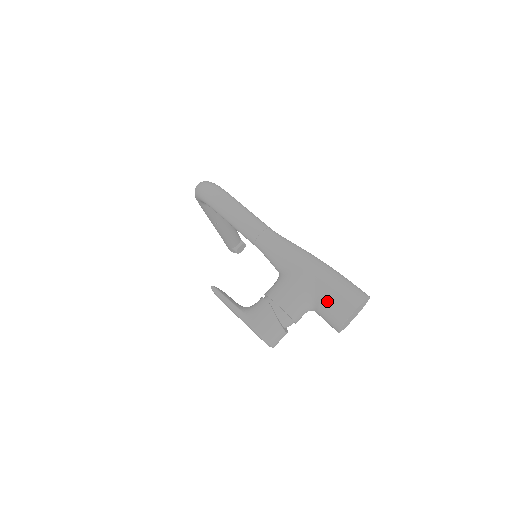
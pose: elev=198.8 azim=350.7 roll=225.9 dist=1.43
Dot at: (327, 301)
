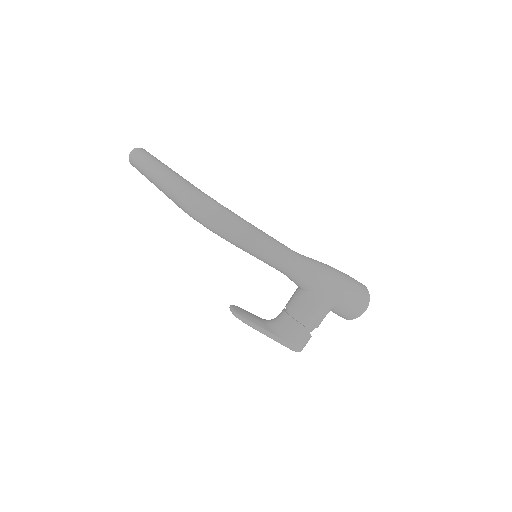
Dot at: (347, 310)
